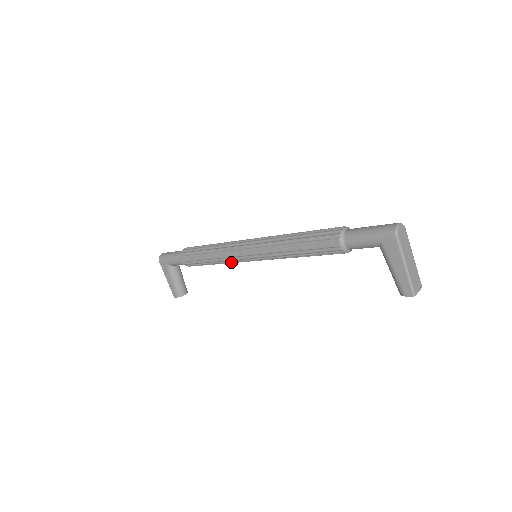
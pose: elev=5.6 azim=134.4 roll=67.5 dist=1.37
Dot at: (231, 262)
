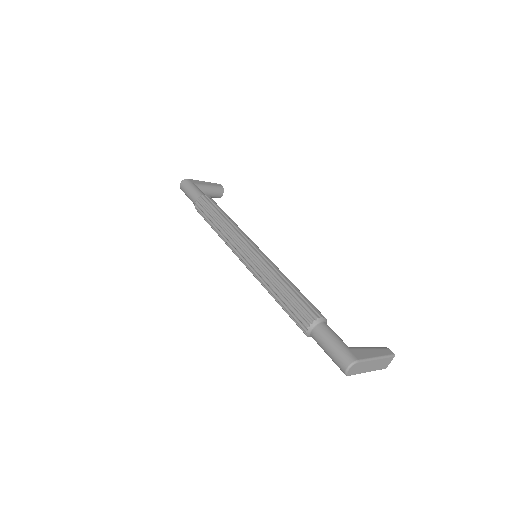
Dot at: occluded
